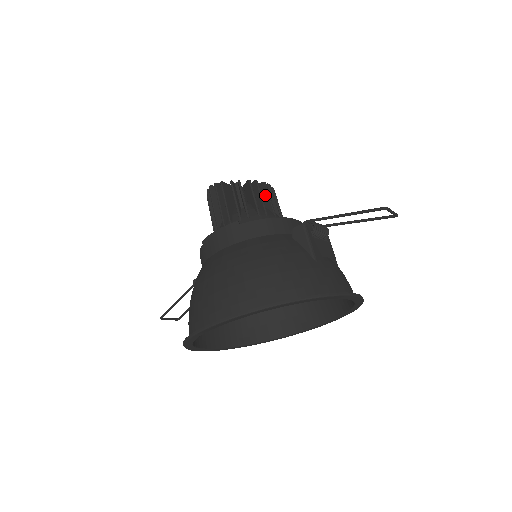
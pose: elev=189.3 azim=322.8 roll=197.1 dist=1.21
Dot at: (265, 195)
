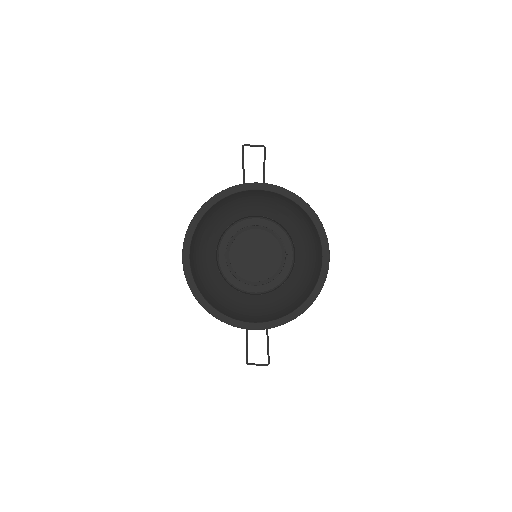
Dot at: occluded
